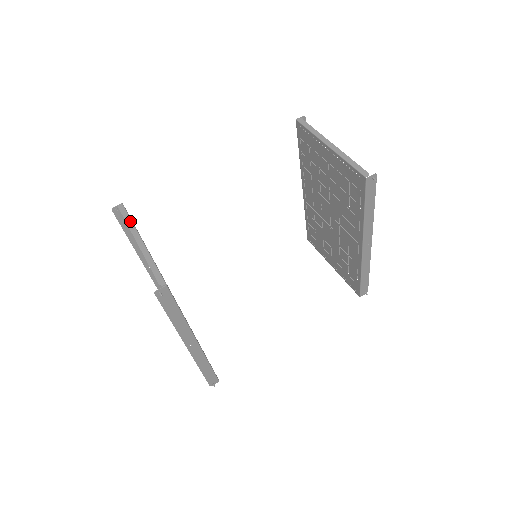
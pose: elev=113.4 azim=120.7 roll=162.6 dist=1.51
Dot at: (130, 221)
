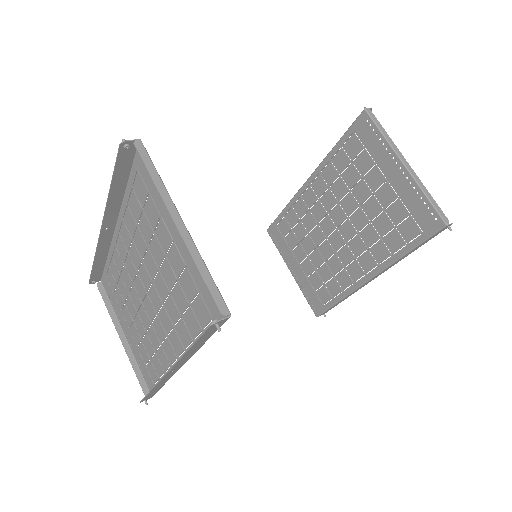
Dot at: (159, 179)
